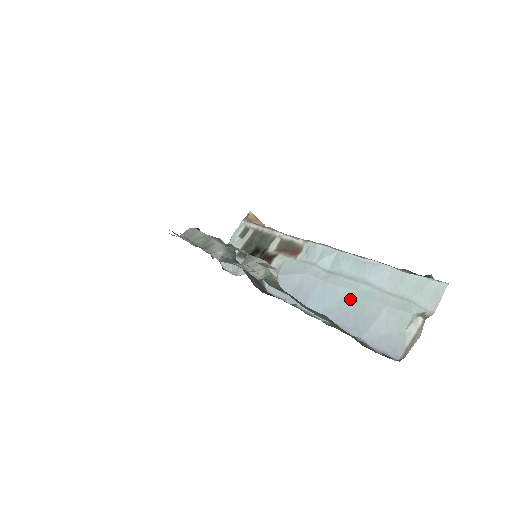
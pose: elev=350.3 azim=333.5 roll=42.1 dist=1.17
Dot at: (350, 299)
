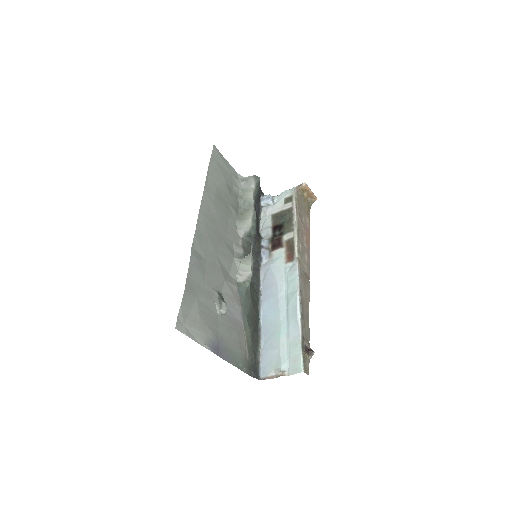
Dot at: (276, 325)
